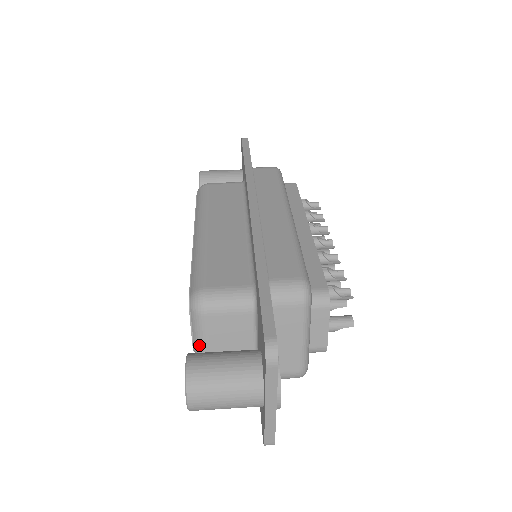
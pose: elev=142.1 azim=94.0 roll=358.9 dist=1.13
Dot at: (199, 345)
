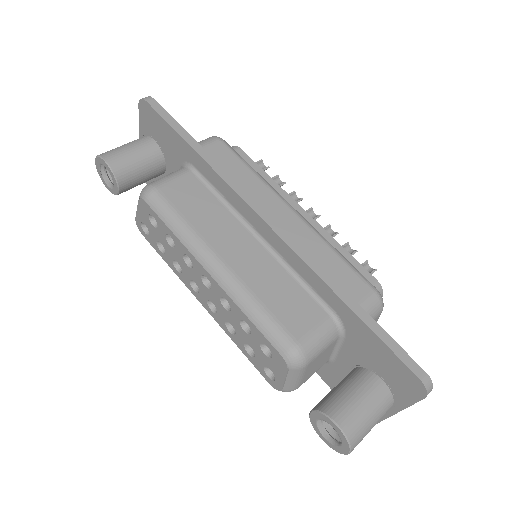
Dot at: (292, 387)
